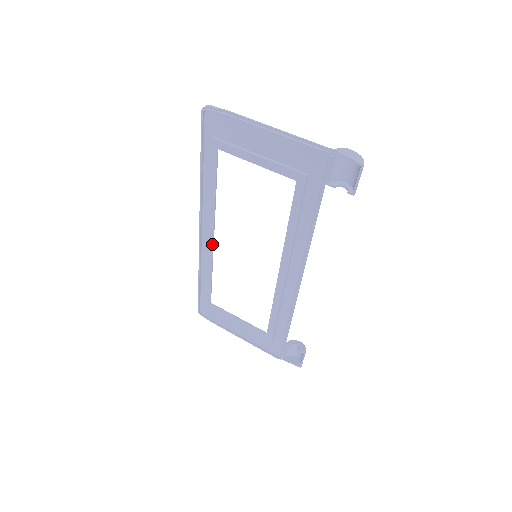
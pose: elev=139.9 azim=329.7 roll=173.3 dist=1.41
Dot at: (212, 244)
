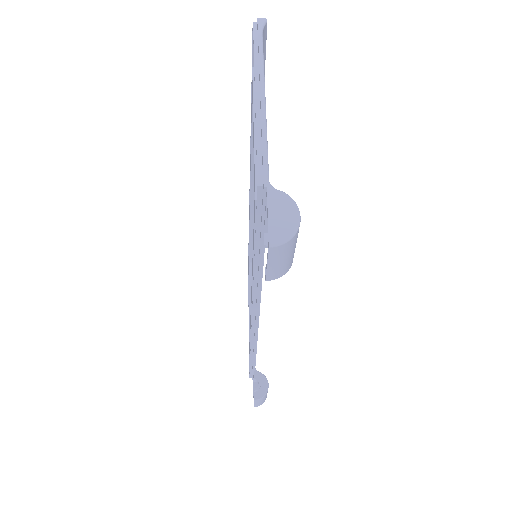
Dot at: (250, 207)
